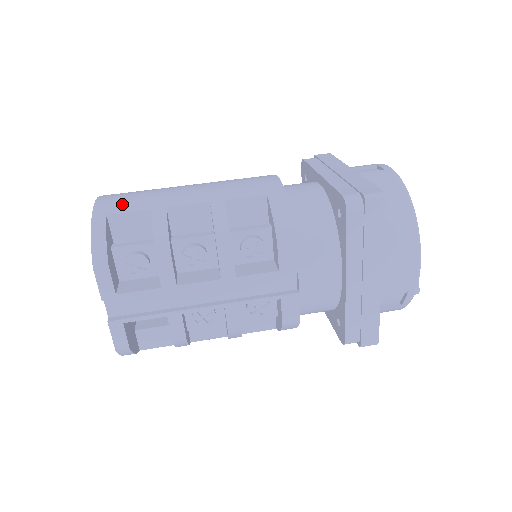
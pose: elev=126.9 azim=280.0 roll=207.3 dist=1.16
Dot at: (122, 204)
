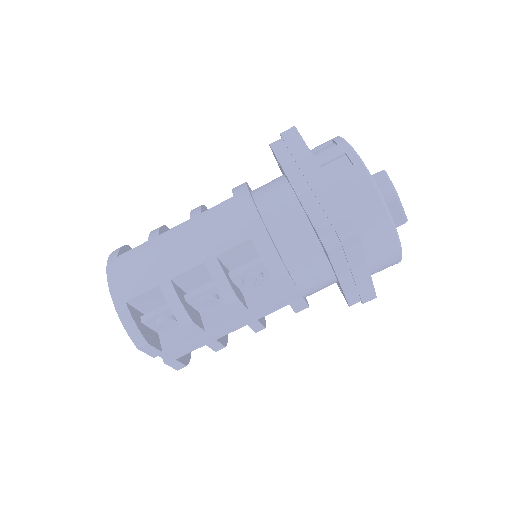
Dot at: (132, 285)
